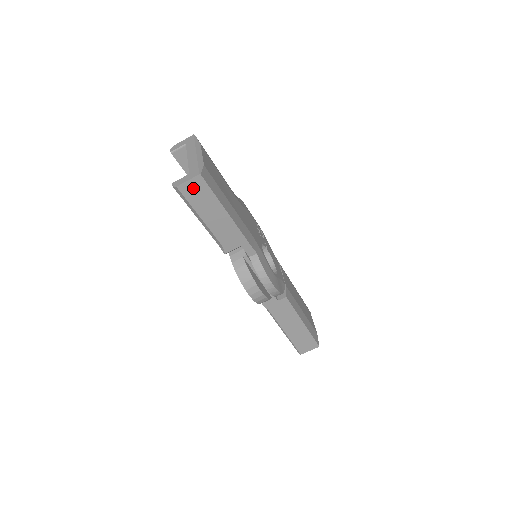
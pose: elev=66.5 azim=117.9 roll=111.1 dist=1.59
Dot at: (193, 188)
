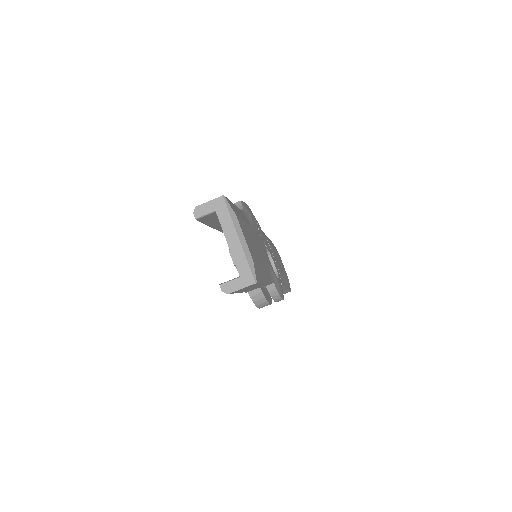
Dot at: (243, 288)
